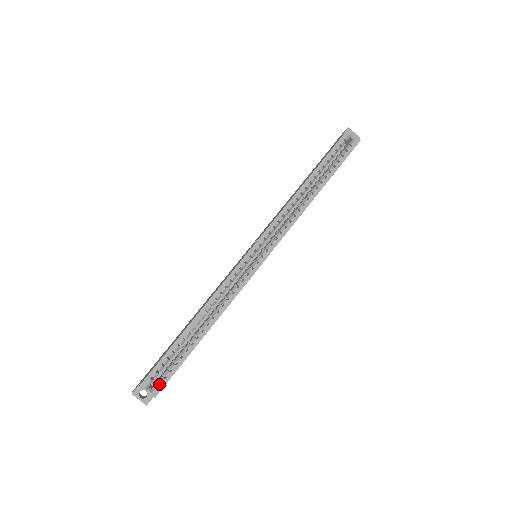
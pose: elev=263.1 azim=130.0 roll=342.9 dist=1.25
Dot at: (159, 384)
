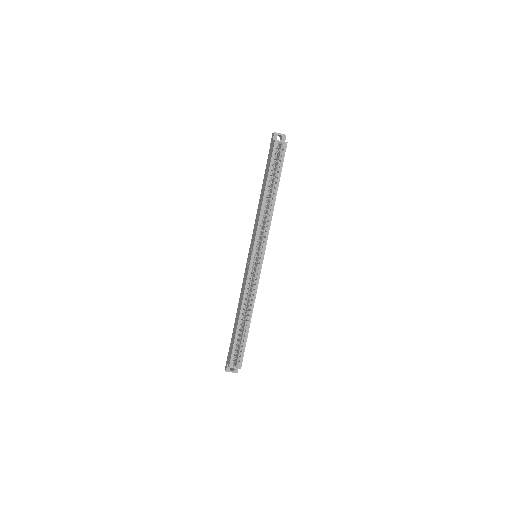
Dot at: (239, 360)
